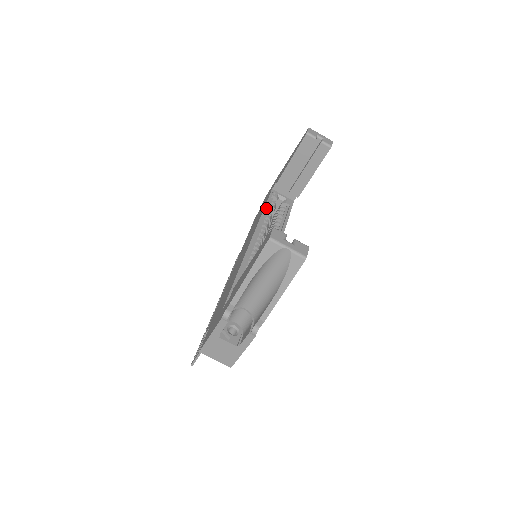
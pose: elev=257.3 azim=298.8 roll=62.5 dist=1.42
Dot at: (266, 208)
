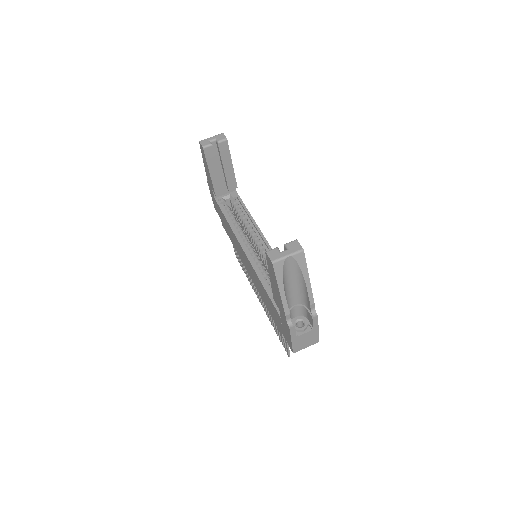
Dot at: (227, 218)
